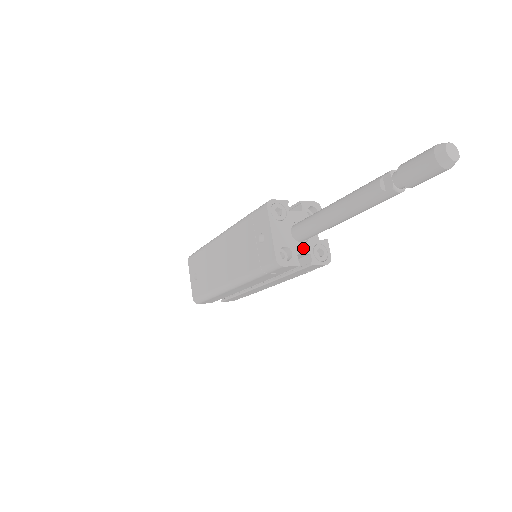
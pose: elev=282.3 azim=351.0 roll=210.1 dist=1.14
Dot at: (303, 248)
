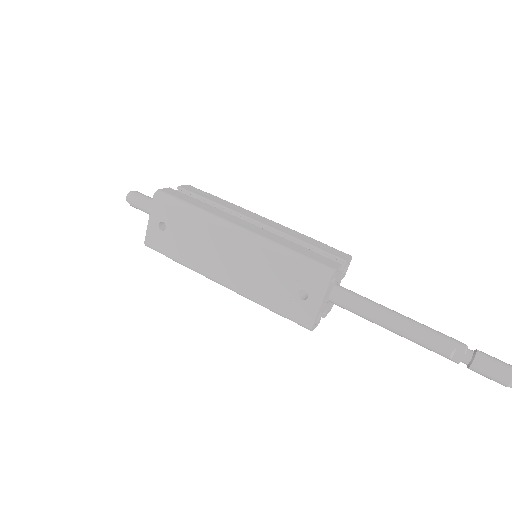
Dot at: (327, 306)
